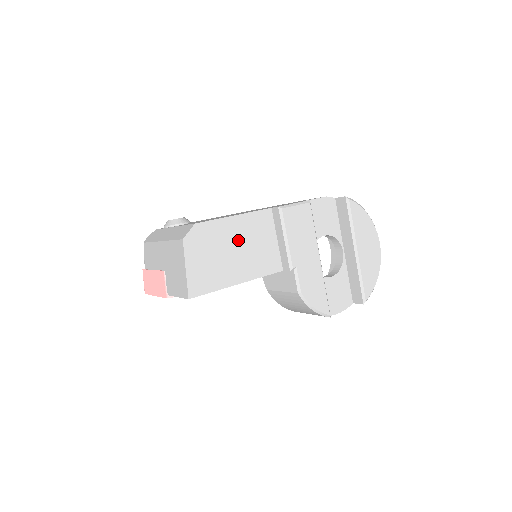
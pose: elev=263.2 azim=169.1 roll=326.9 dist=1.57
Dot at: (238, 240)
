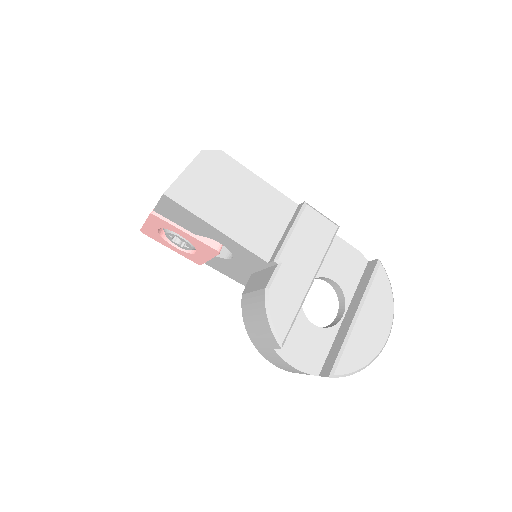
Dot at: (247, 197)
